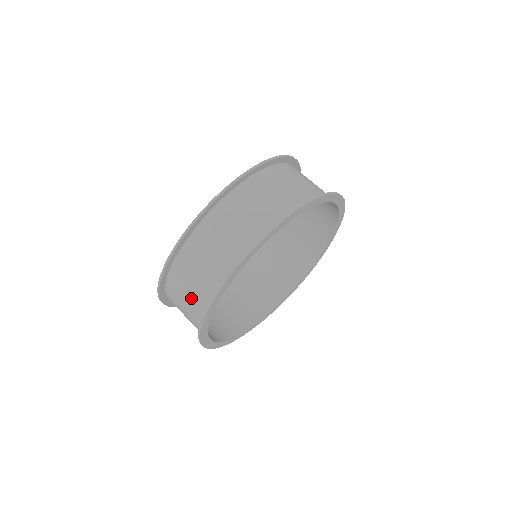
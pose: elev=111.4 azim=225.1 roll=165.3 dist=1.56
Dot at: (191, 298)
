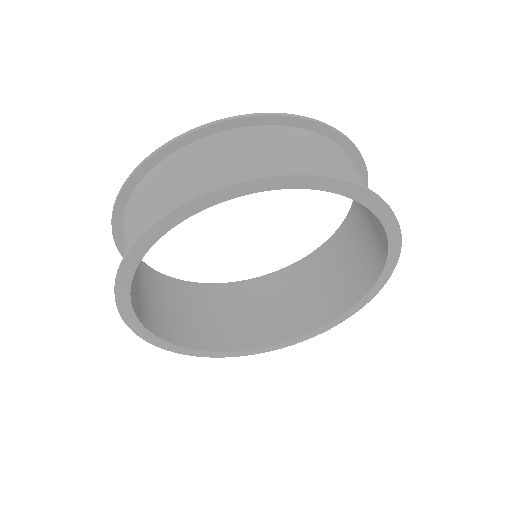
Dot at: (130, 237)
